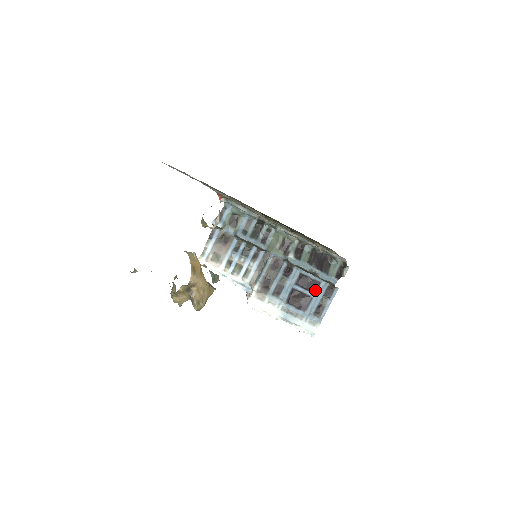
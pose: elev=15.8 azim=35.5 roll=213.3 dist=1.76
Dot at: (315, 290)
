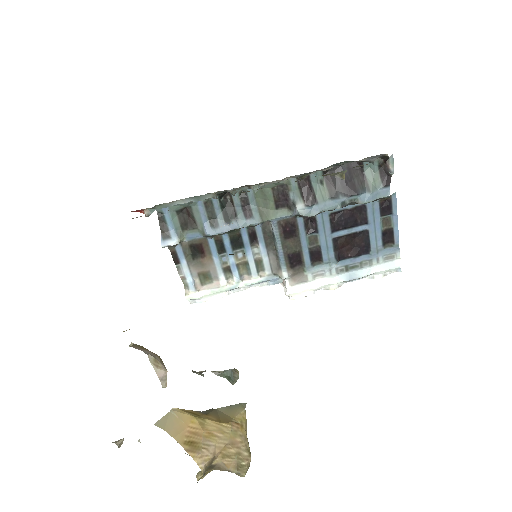
Dot at: (364, 219)
